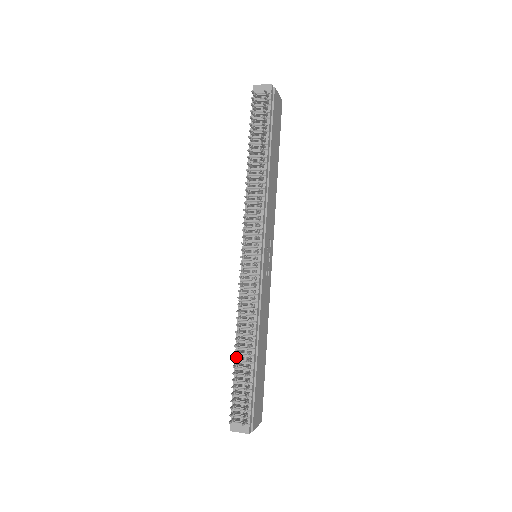
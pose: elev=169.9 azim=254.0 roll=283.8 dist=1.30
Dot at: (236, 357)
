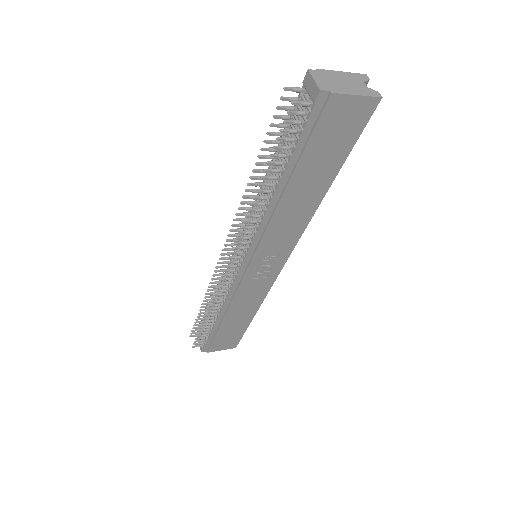
Dot at: (205, 309)
